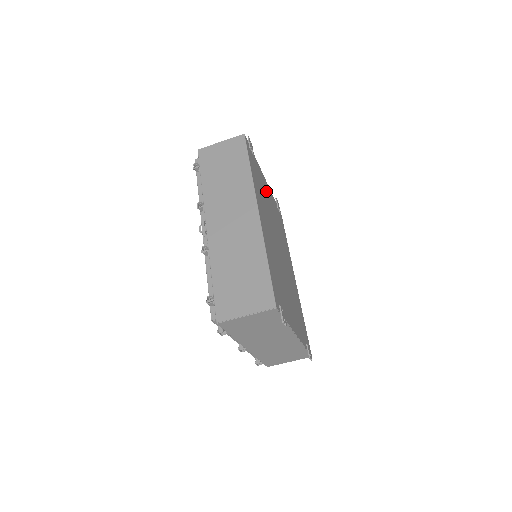
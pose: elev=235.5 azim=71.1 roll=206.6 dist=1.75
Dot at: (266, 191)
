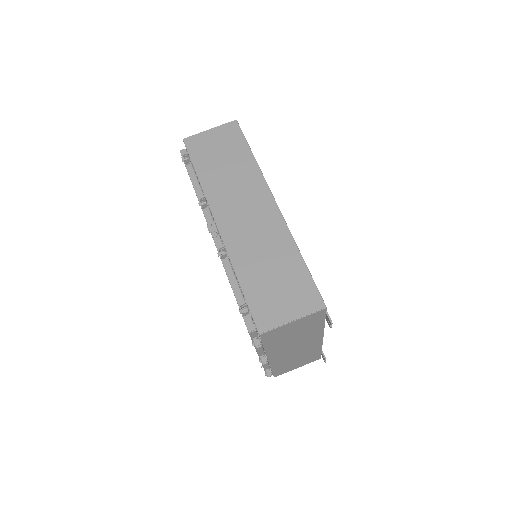
Dot at: occluded
